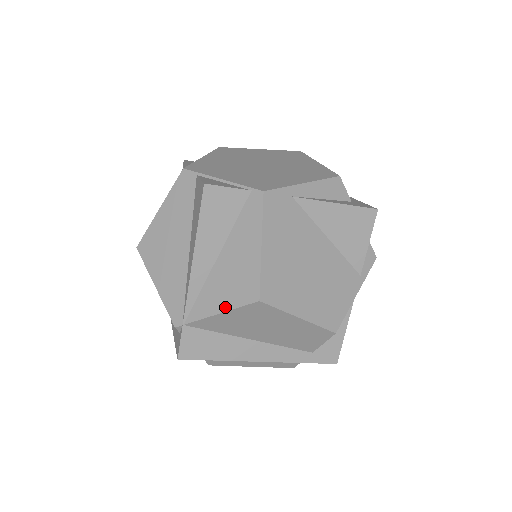
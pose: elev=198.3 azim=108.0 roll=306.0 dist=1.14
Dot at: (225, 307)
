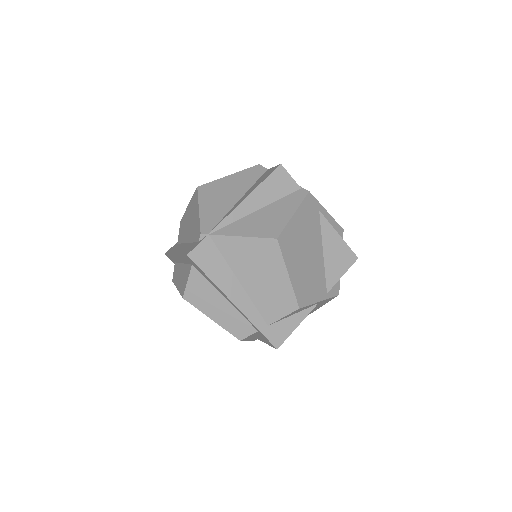
Dot at: (249, 234)
